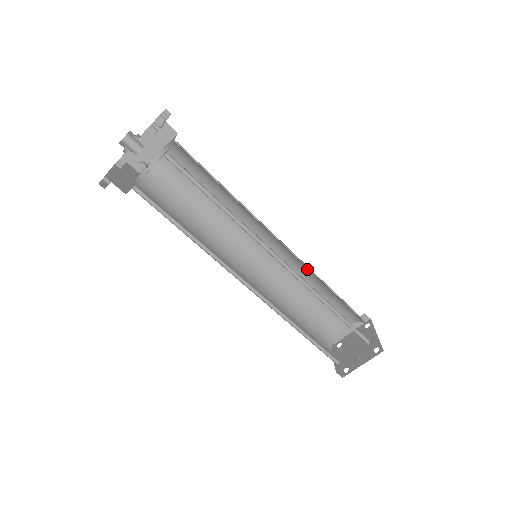
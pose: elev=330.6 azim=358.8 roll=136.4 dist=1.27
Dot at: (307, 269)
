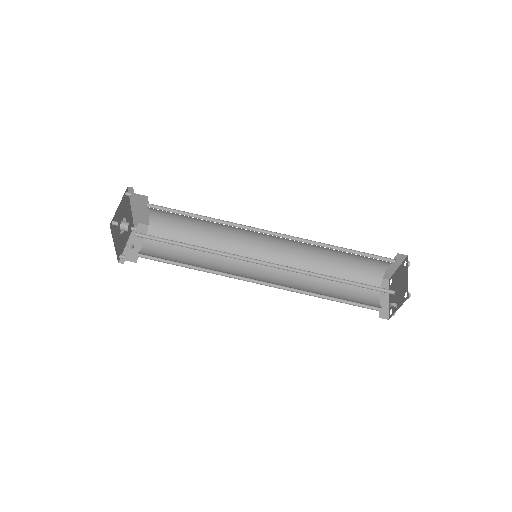
Dot at: occluded
